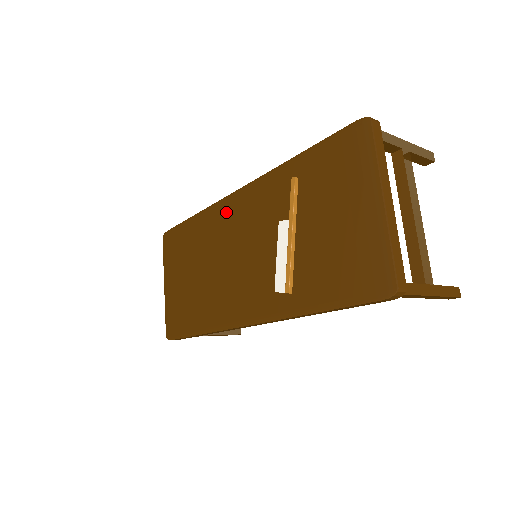
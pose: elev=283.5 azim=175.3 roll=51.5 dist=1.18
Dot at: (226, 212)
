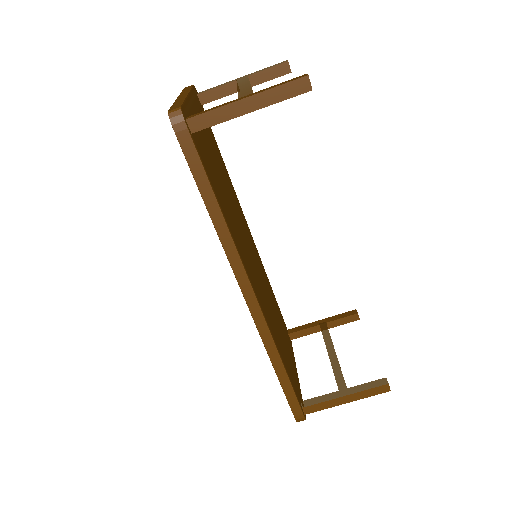
Dot at: occluded
